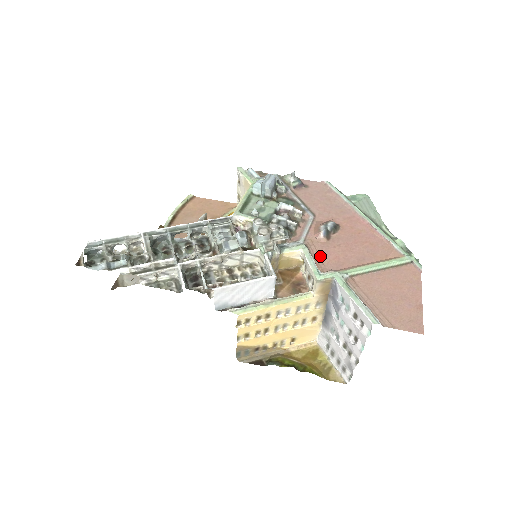
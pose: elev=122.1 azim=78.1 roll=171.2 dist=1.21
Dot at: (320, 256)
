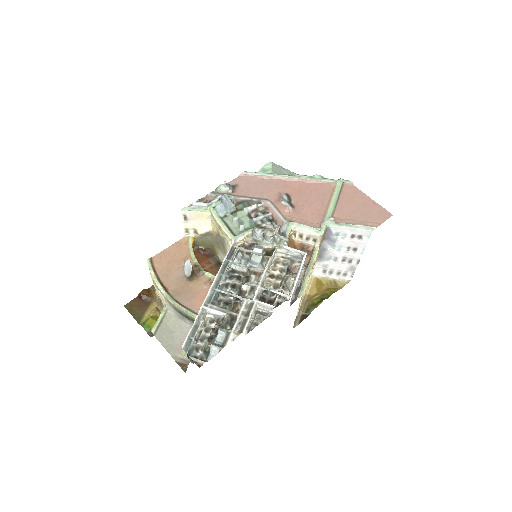
Dot at: (304, 220)
